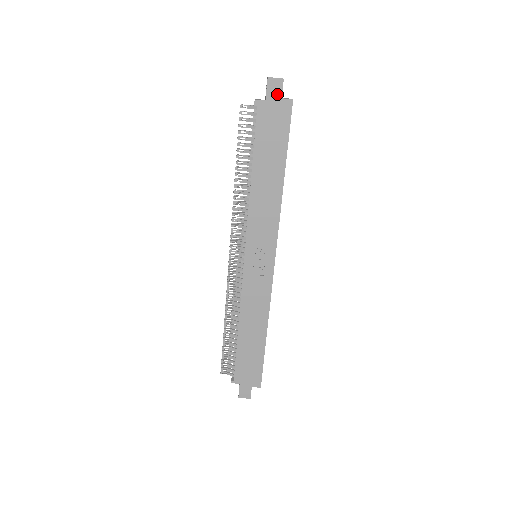
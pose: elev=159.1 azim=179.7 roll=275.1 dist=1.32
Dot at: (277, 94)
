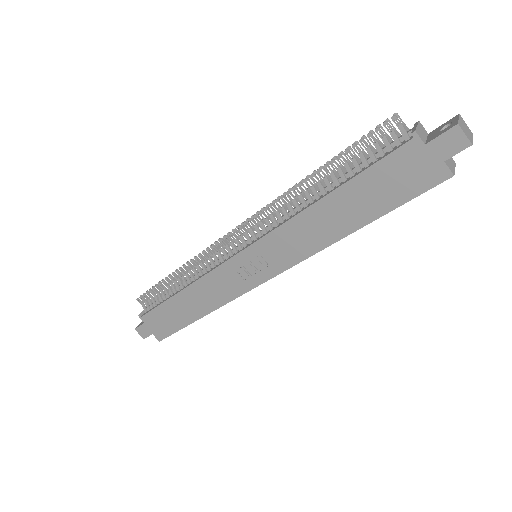
Dot at: (445, 152)
